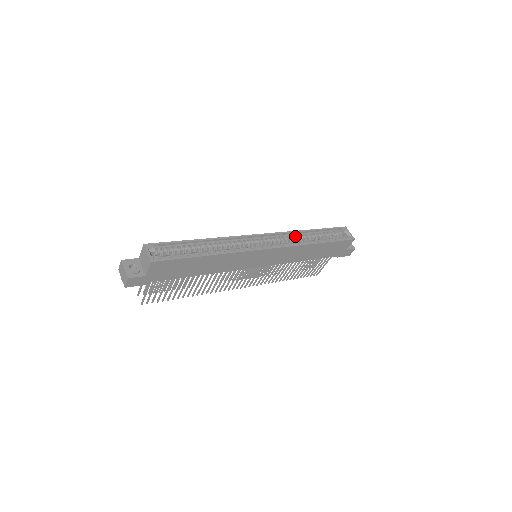
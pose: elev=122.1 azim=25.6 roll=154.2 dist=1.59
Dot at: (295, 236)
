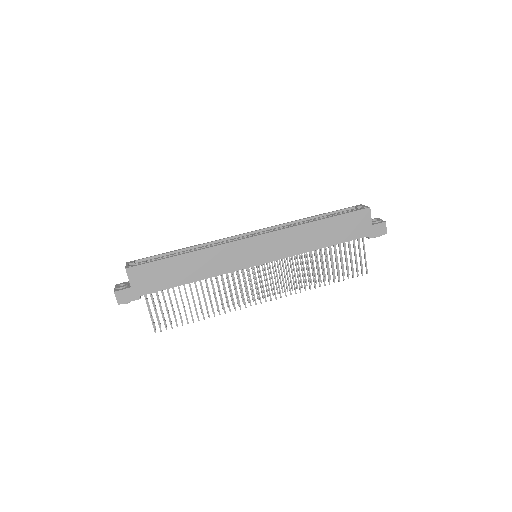
Dot at: (293, 225)
